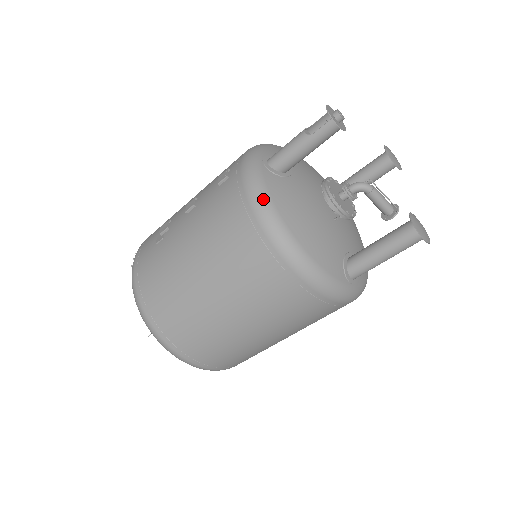
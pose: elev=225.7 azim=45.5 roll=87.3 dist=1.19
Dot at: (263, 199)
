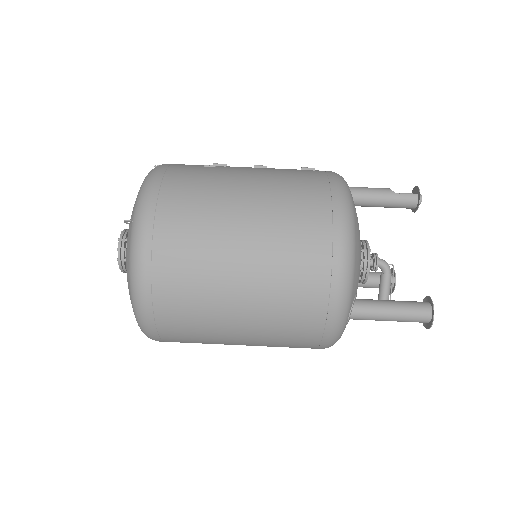
Dot at: (348, 193)
